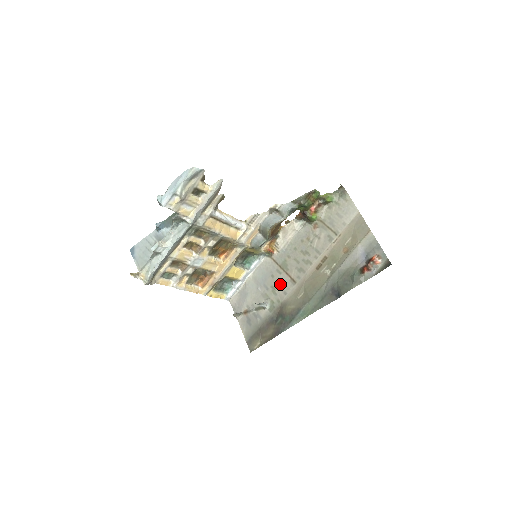
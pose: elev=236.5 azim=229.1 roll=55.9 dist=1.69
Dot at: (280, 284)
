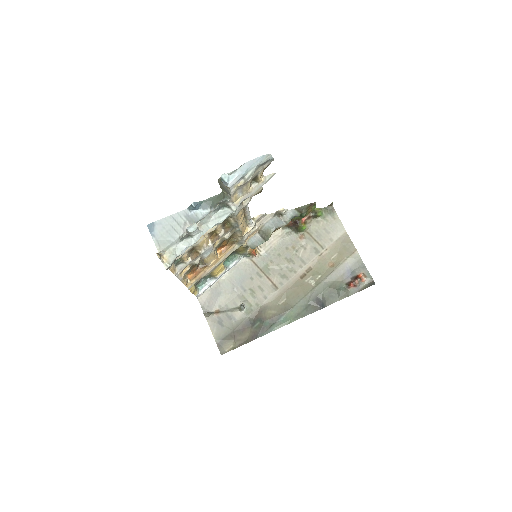
Dot at: (260, 288)
